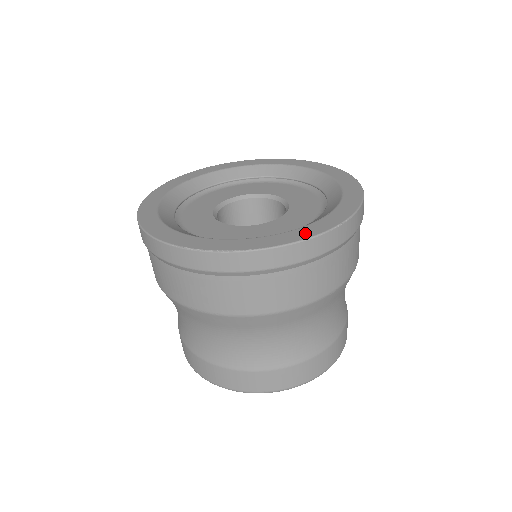
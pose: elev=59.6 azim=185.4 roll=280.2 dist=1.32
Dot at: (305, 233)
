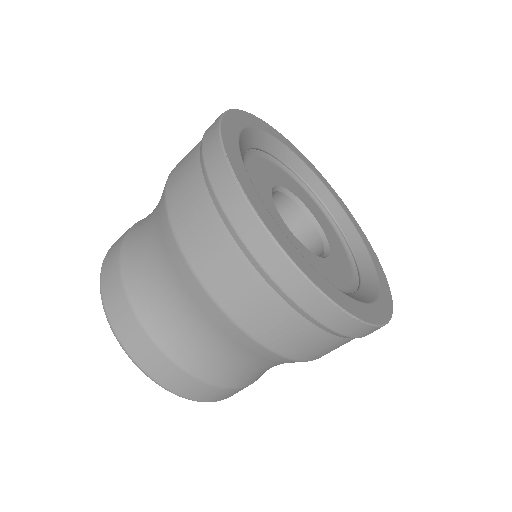
Dot at: (321, 282)
